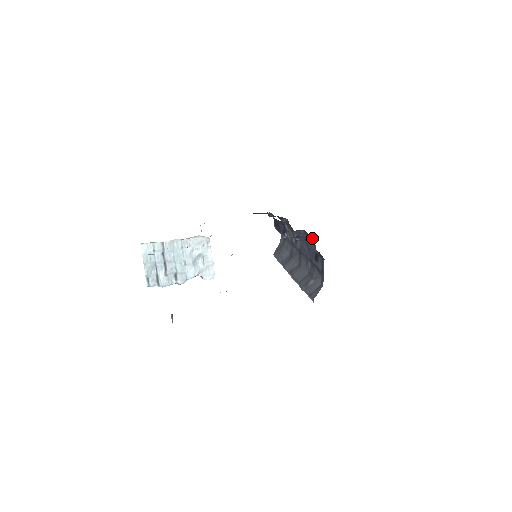
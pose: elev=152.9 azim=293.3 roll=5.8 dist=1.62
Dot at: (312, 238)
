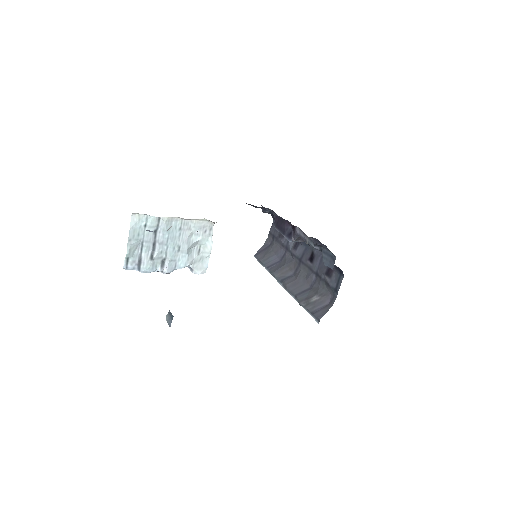
Dot at: occluded
